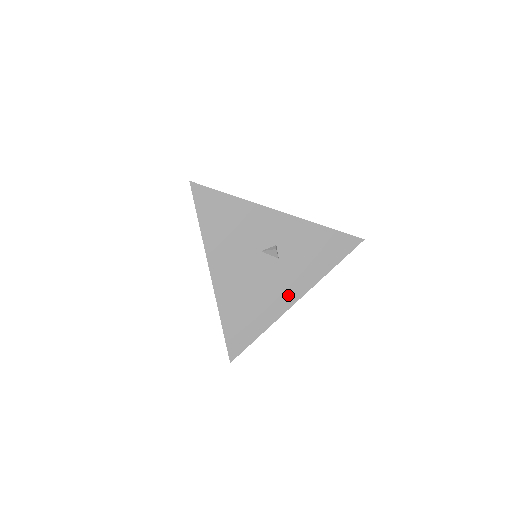
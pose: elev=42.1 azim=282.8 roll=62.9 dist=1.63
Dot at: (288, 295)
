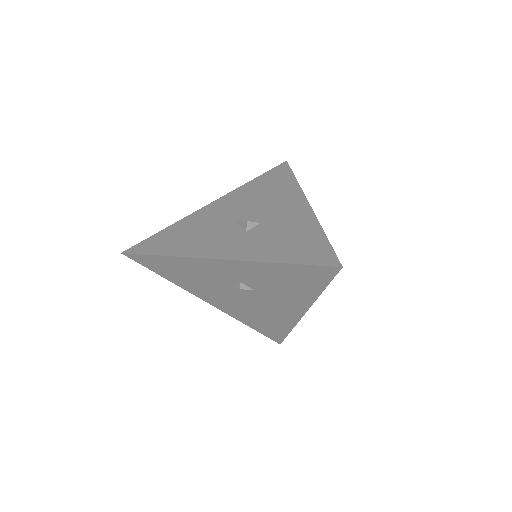
Dot at: (290, 311)
